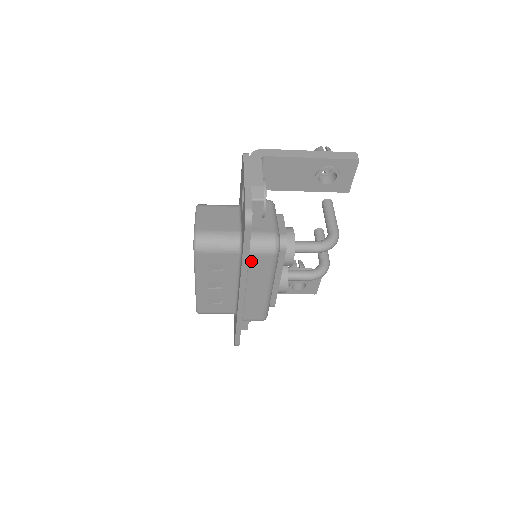
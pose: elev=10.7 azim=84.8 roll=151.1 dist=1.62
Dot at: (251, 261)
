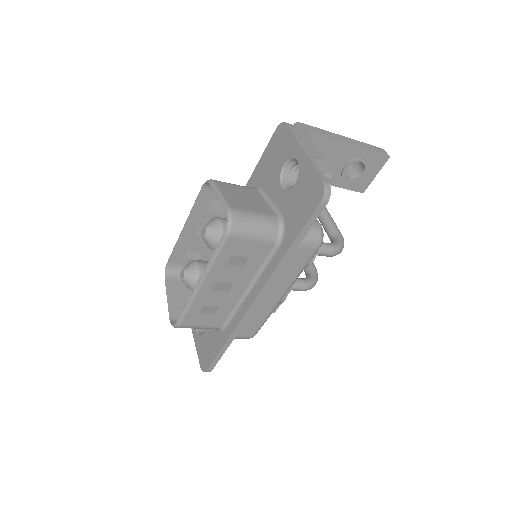
Dot at: occluded
